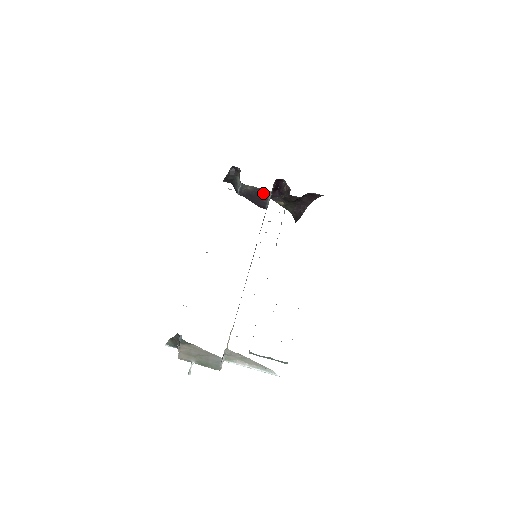
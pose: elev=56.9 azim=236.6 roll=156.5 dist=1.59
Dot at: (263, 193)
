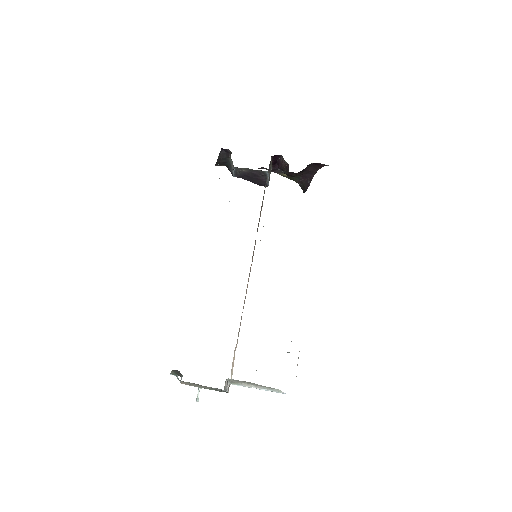
Dot at: (260, 173)
